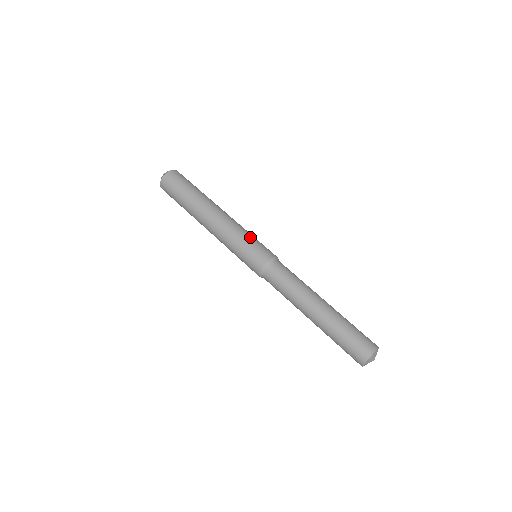
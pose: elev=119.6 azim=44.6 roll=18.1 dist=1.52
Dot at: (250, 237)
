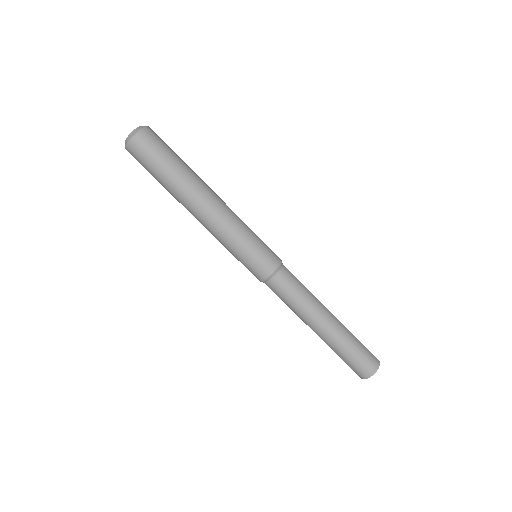
Dot at: (252, 237)
